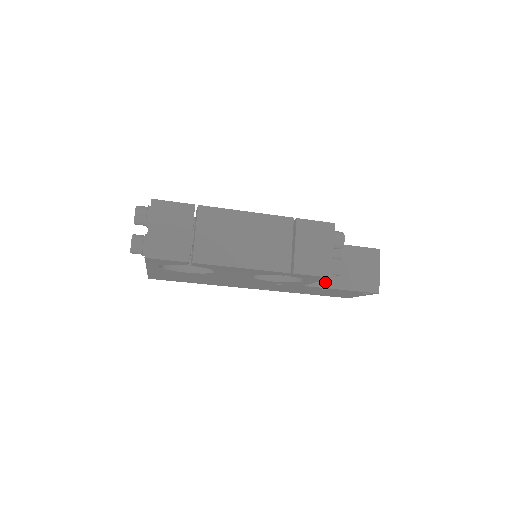
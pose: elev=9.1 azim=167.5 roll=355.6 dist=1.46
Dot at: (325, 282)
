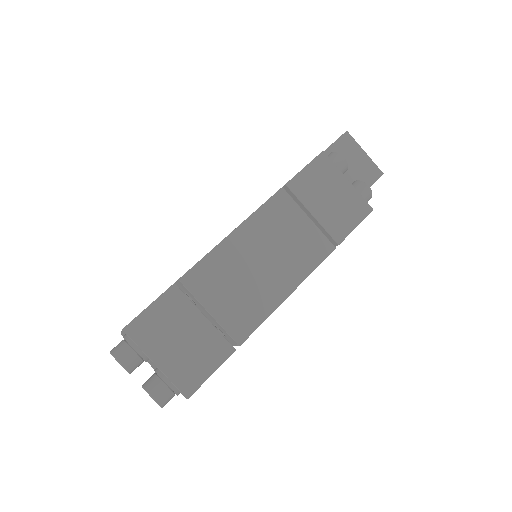
Dot at: occluded
